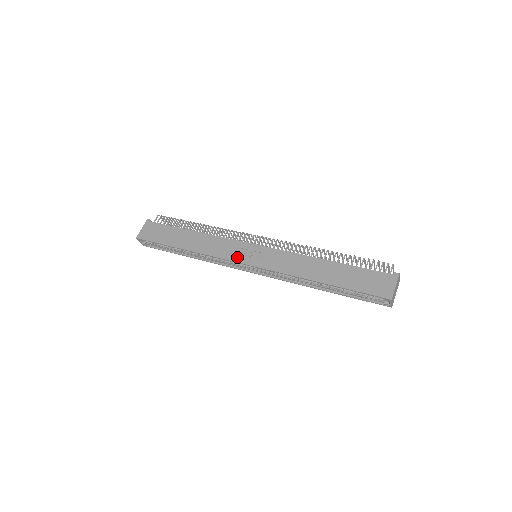
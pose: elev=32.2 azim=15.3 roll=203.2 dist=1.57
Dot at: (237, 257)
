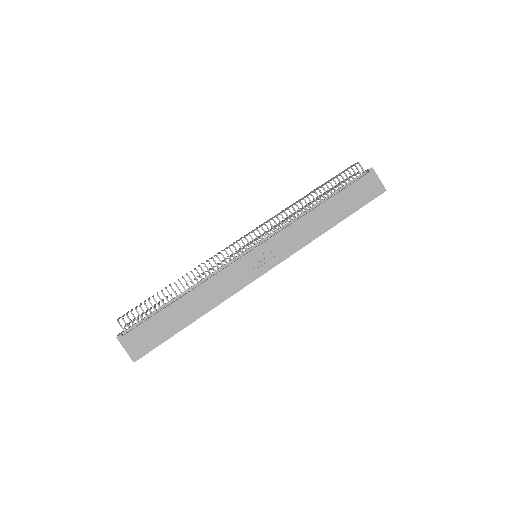
Dot at: (253, 274)
